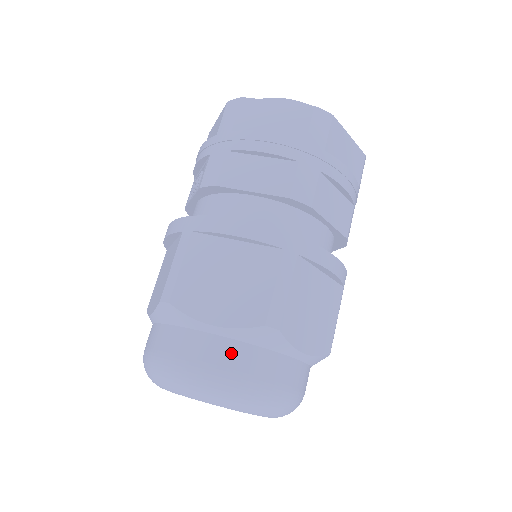
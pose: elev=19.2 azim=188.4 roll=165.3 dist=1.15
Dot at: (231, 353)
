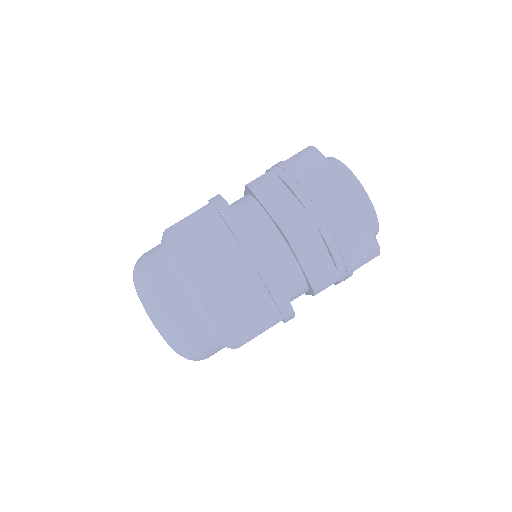
Dot at: (169, 285)
